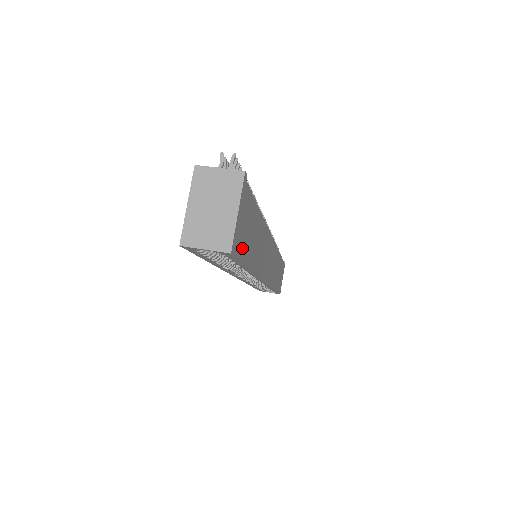
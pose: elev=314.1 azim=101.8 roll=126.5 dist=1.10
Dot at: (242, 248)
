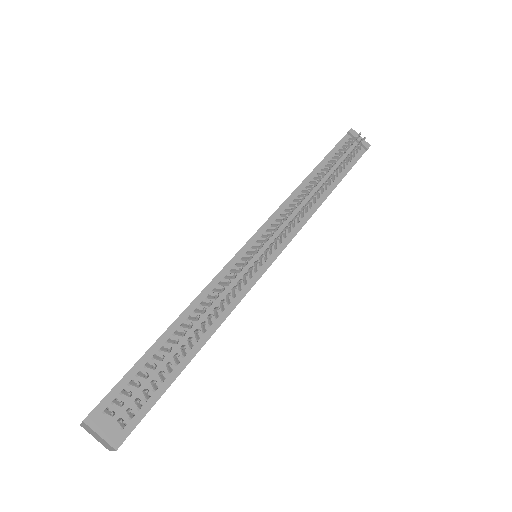
Dot at: occluded
